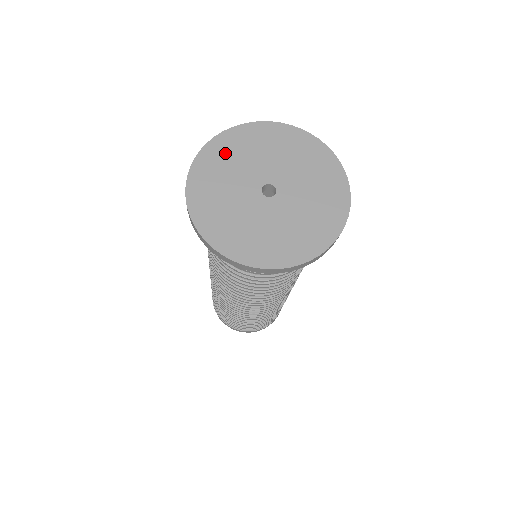
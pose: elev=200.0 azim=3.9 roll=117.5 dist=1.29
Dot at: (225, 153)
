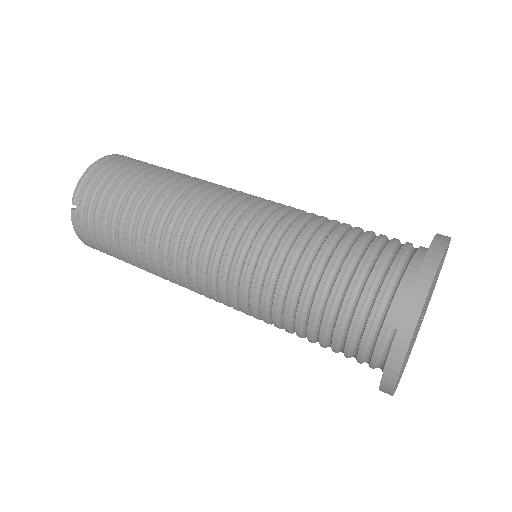
Dot at: occluded
